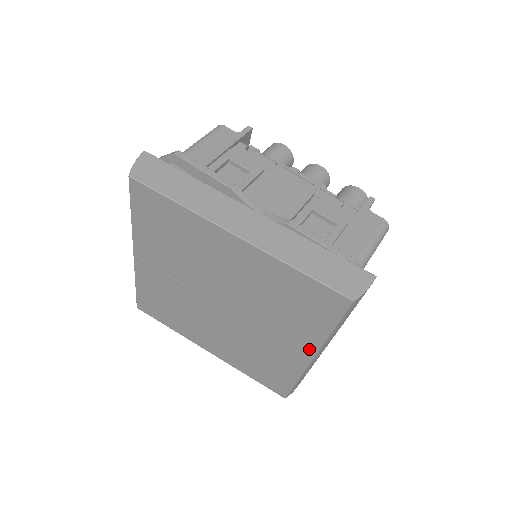
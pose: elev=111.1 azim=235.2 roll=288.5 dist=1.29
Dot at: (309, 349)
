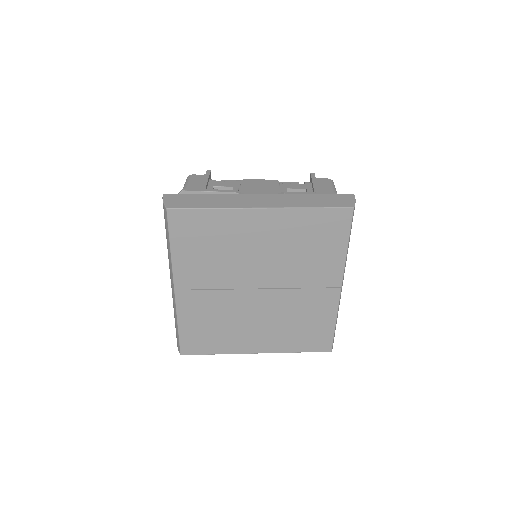
Dot at: (337, 278)
